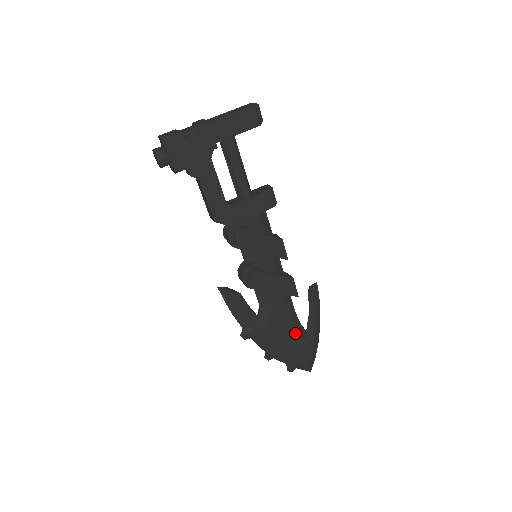
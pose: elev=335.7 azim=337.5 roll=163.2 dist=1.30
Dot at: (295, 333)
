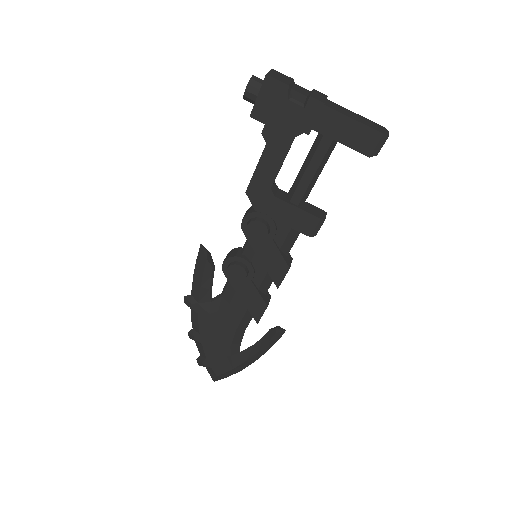
Dot at: (228, 344)
